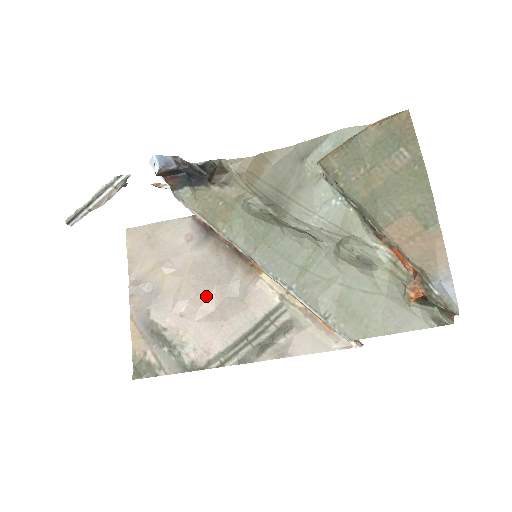
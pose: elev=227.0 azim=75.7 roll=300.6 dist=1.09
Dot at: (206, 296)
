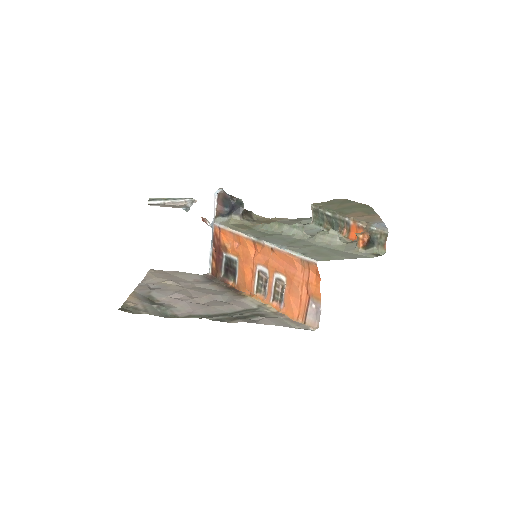
Dot at: (200, 297)
